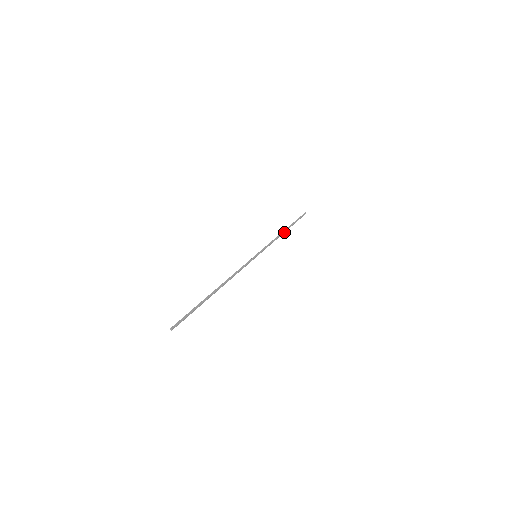
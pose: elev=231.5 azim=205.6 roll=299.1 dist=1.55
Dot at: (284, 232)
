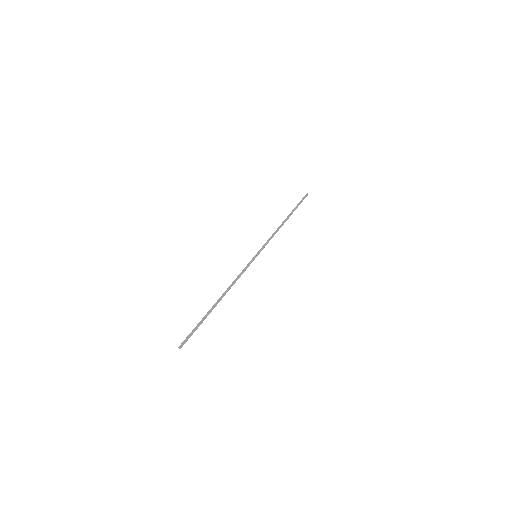
Dot at: occluded
